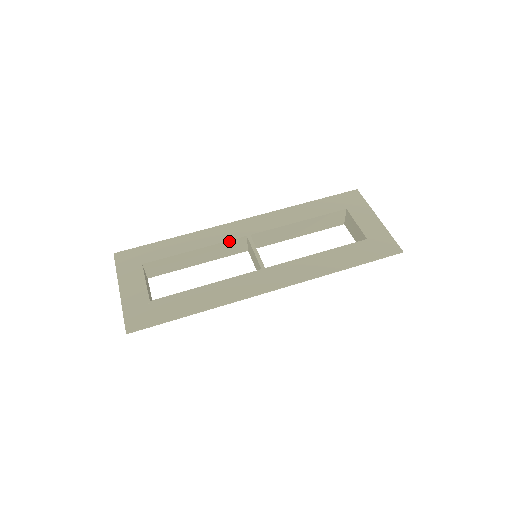
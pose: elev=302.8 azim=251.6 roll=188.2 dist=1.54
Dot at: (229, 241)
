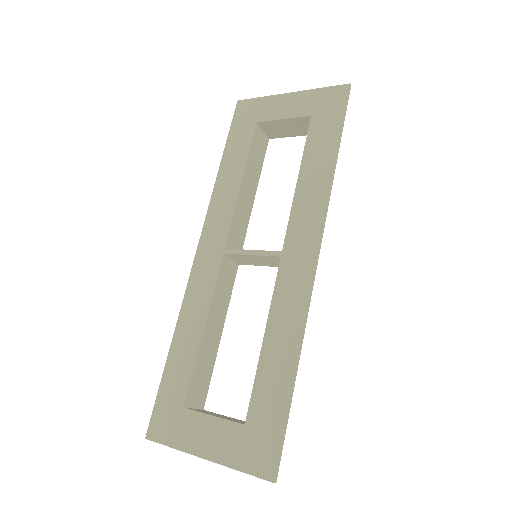
Dot at: (217, 279)
